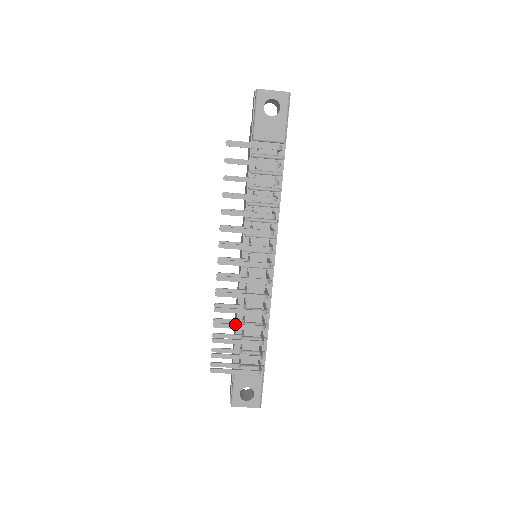
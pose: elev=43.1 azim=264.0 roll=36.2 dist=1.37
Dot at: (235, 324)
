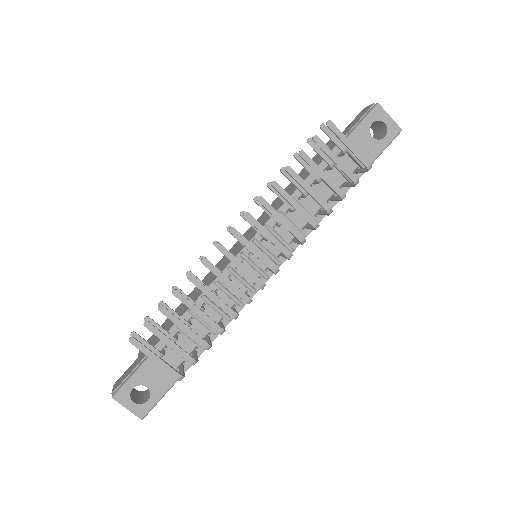
Dot at: occluded
